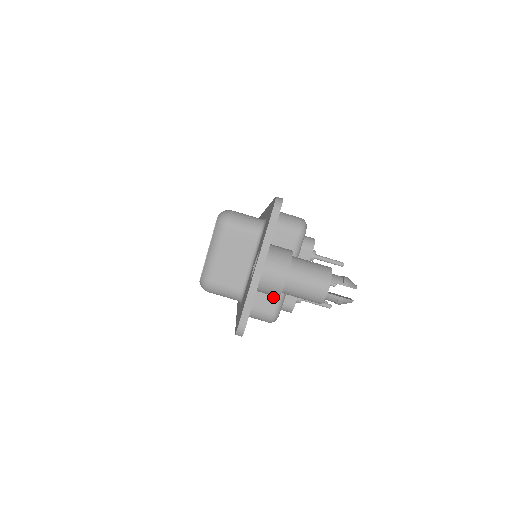
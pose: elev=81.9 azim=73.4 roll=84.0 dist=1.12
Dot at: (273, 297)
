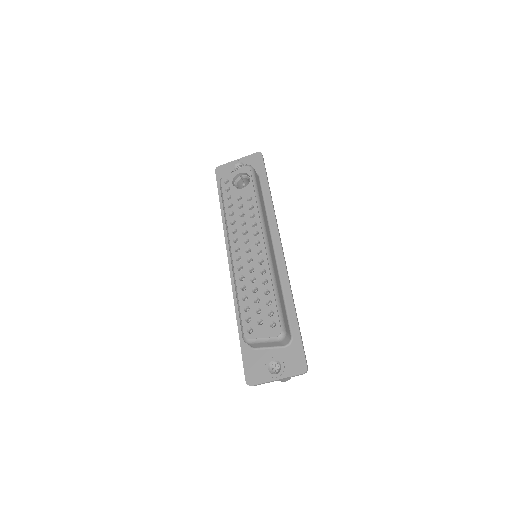
Dot at: occluded
